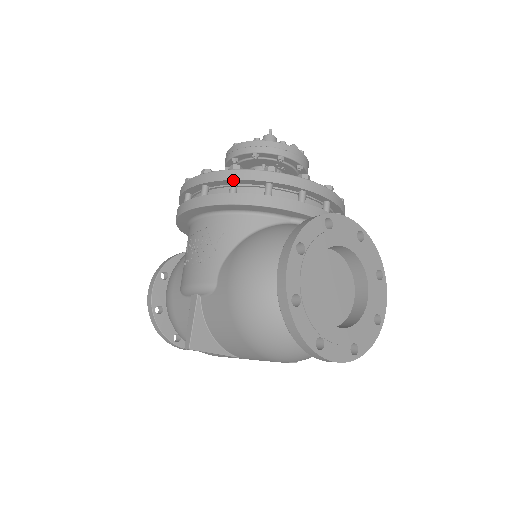
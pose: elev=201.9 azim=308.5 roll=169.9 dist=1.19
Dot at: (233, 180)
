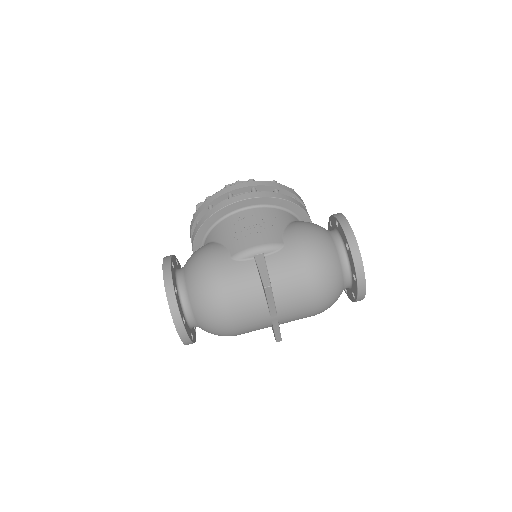
Dot at: (278, 188)
